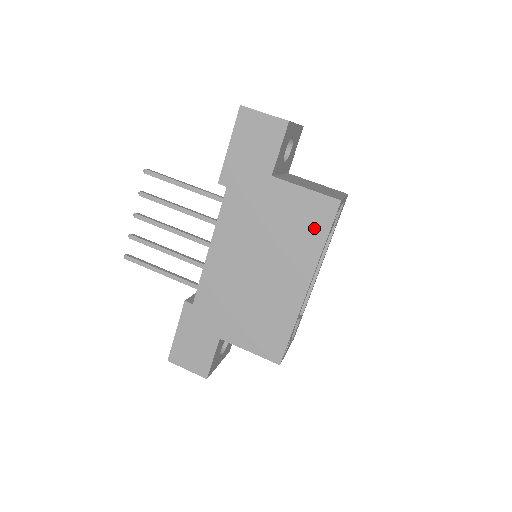
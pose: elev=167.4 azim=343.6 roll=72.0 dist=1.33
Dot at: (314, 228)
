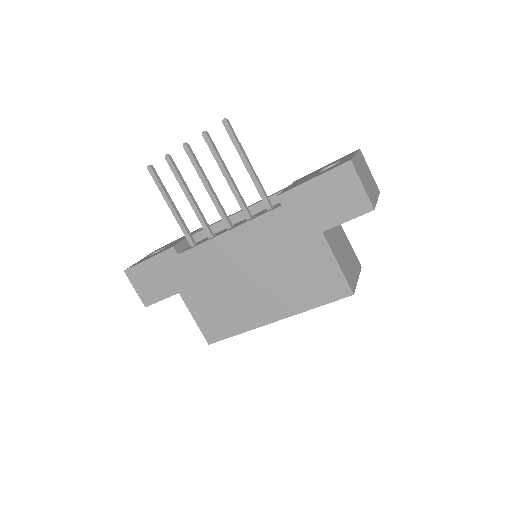
Dot at: (317, 292)
